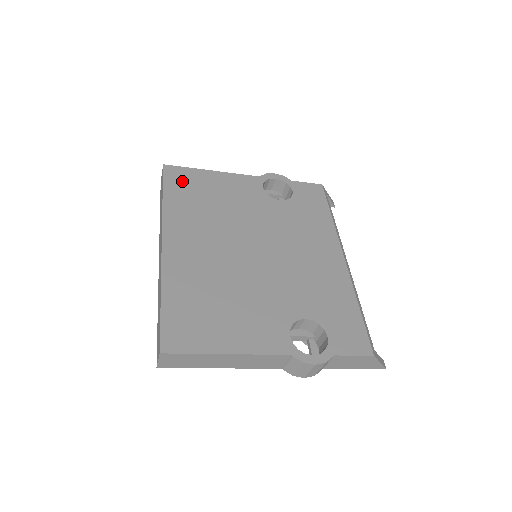
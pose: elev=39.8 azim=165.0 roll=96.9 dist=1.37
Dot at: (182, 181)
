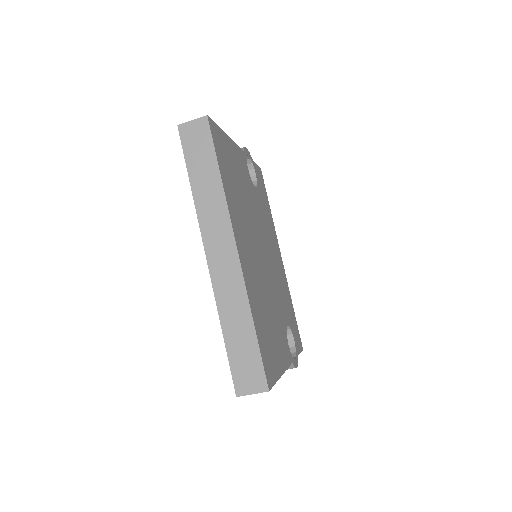
Dot at: (222, 149)
